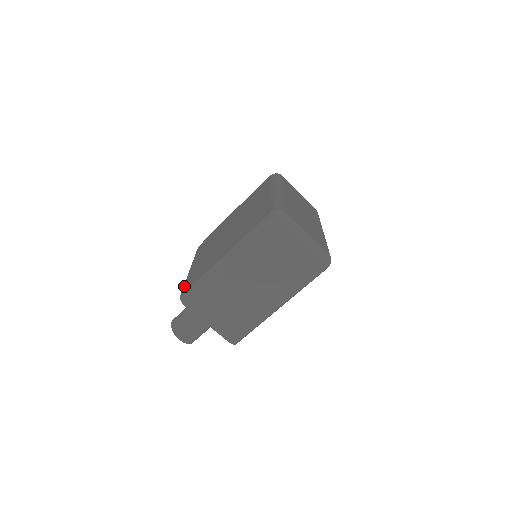
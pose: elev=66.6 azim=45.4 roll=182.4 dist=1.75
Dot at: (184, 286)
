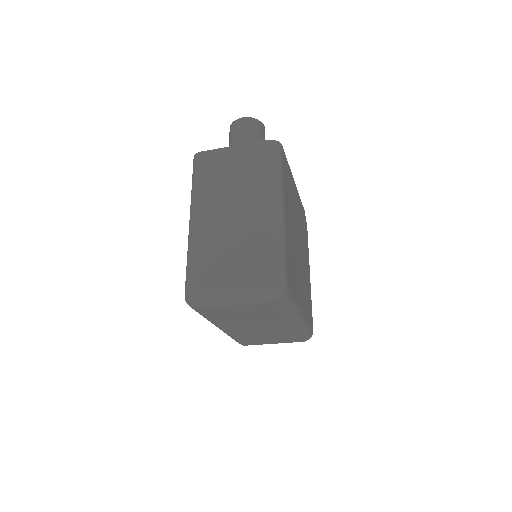
Dot at: occluded
